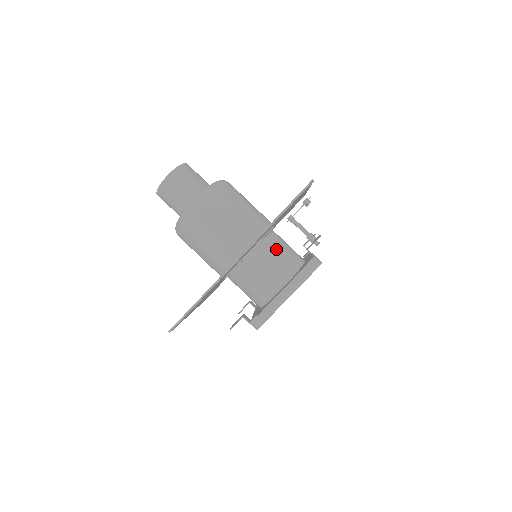
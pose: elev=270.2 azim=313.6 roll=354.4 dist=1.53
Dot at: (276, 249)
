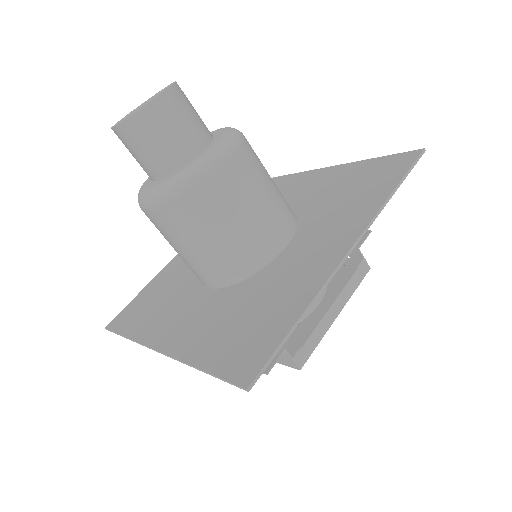
Dot at: occluded
